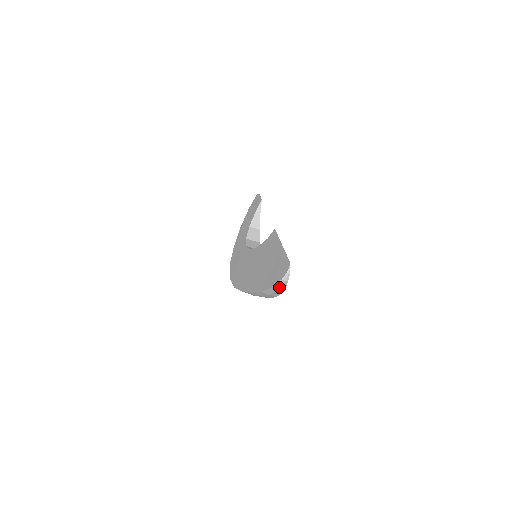
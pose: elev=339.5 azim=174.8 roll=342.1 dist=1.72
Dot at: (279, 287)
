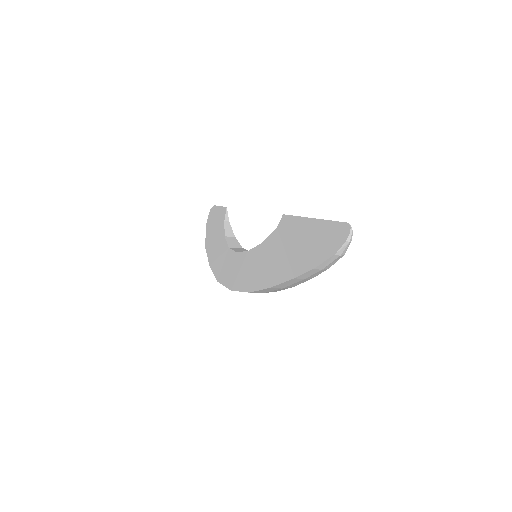
Dot at: (342, 252)
